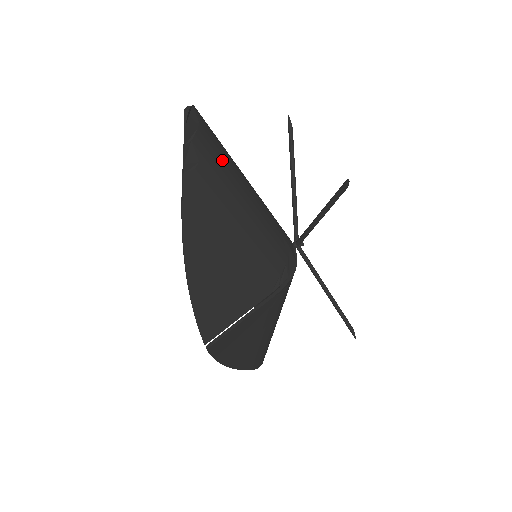
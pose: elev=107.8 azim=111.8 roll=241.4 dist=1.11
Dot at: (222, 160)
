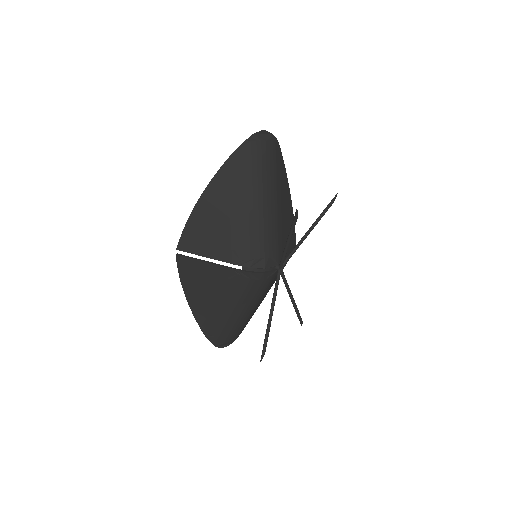
Dot at: (263, 168)
